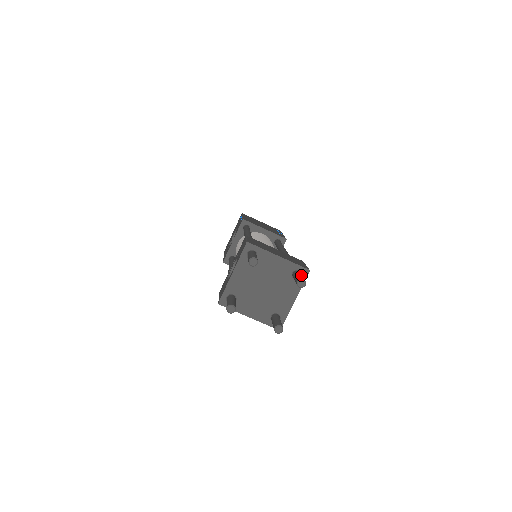
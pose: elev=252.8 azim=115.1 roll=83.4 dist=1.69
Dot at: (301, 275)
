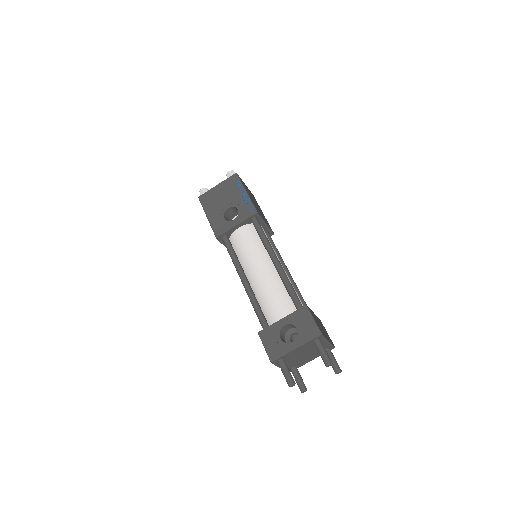
Dot at: occluded
